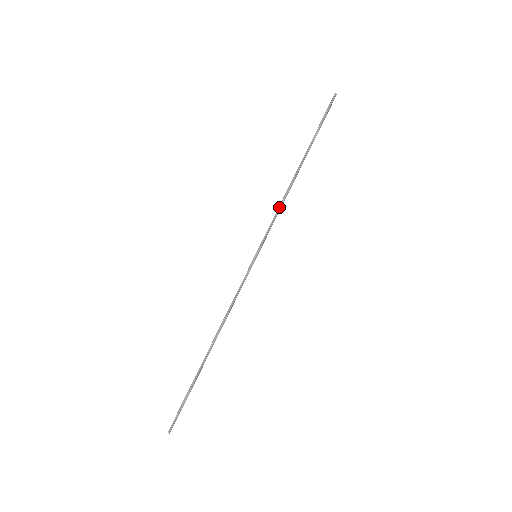
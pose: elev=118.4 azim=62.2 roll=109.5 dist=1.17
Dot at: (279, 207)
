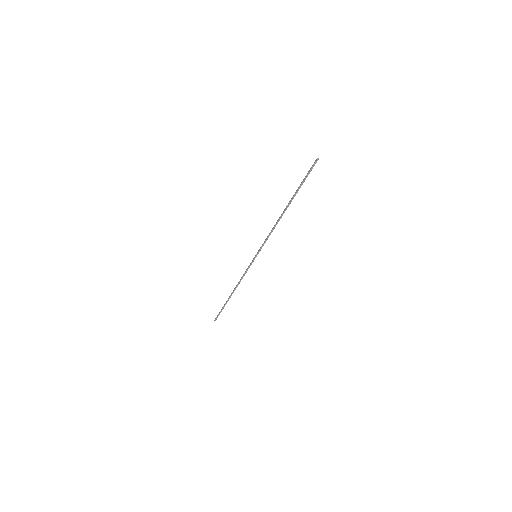
Dot at: (271, 232)
